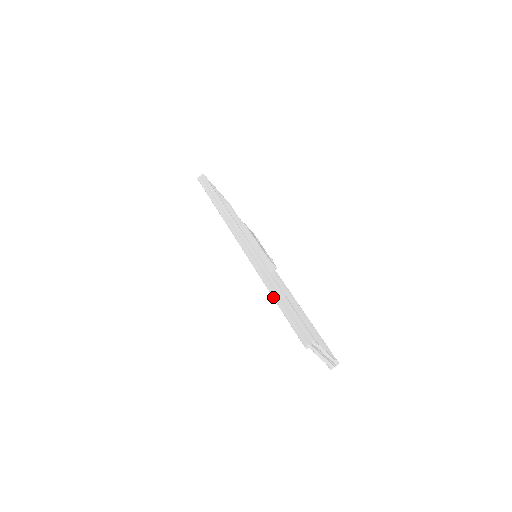
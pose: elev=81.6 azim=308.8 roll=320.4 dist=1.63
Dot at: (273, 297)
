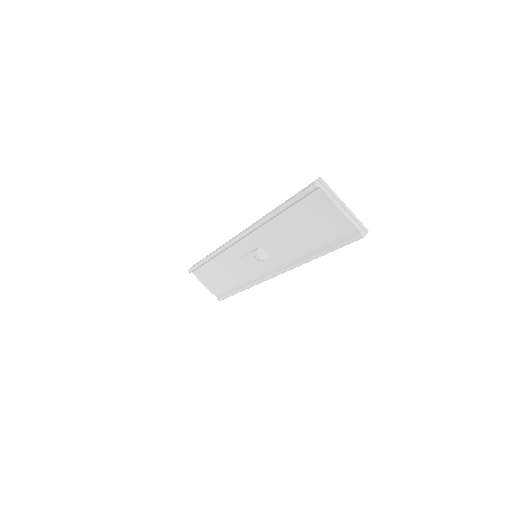
Dot at: (274, 211)
